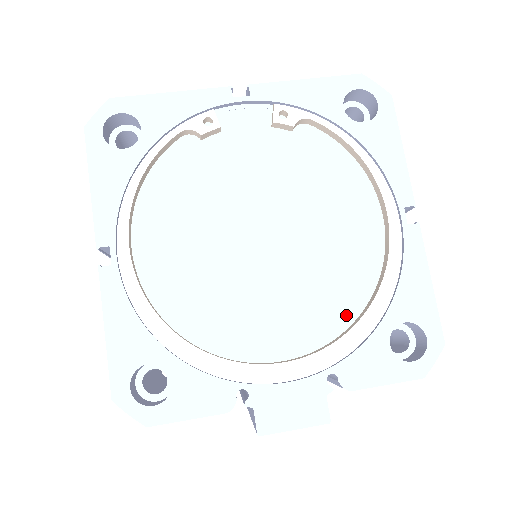
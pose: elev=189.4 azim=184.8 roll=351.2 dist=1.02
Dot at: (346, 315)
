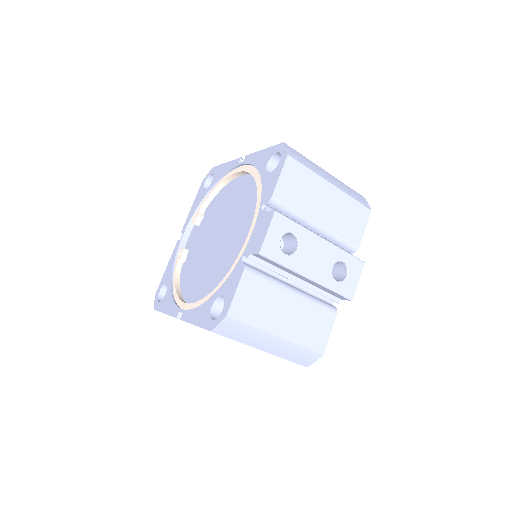
Dot at: occluded
